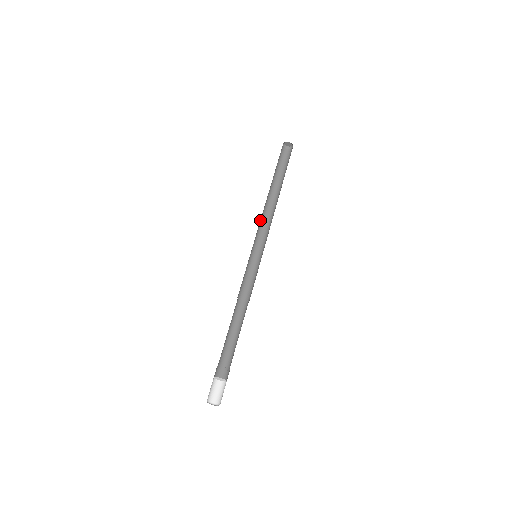
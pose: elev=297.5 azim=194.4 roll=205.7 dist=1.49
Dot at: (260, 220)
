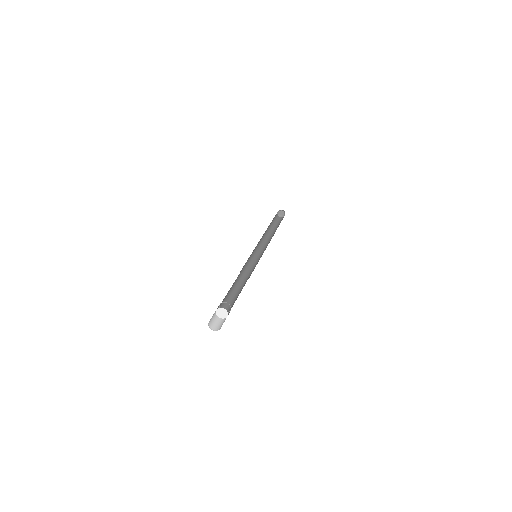
Dot at: (259, 241)
